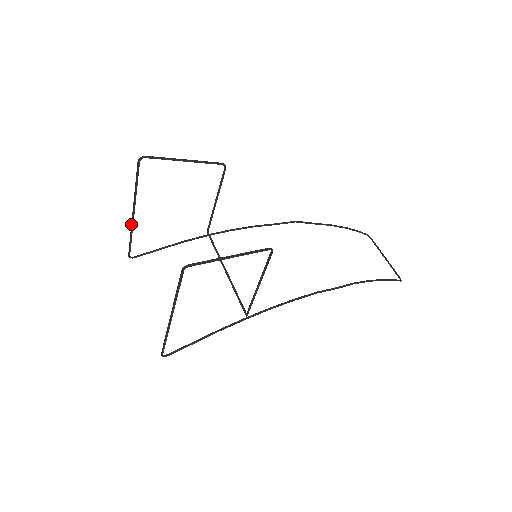
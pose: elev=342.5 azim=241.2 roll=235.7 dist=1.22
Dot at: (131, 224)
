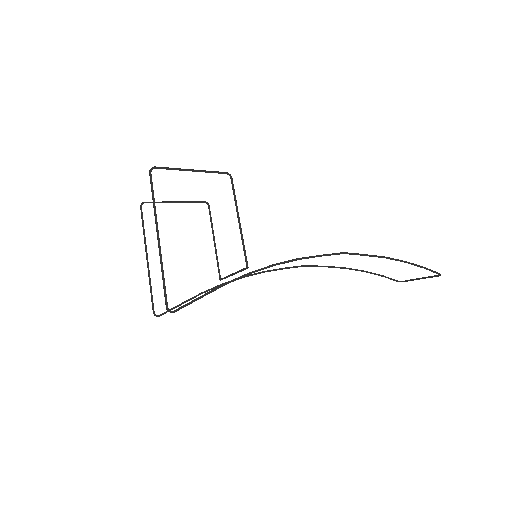
Dot at: (148, 273)
